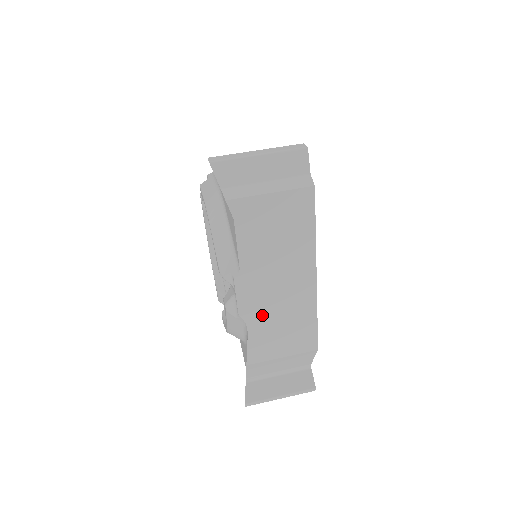
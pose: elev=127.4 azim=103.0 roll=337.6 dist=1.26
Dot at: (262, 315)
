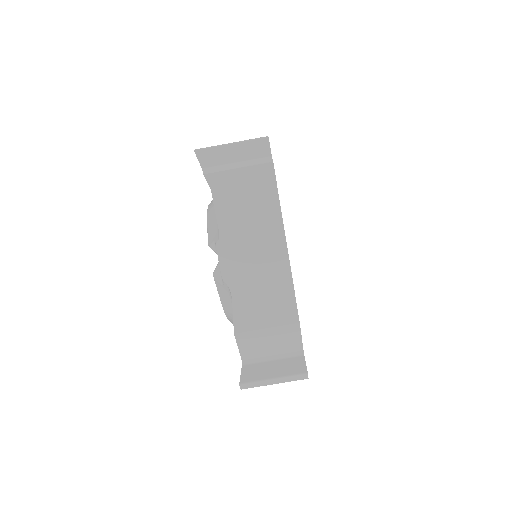
Dot at: occluded
